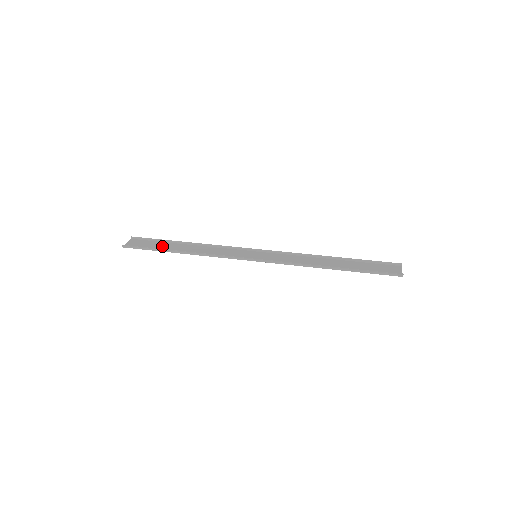
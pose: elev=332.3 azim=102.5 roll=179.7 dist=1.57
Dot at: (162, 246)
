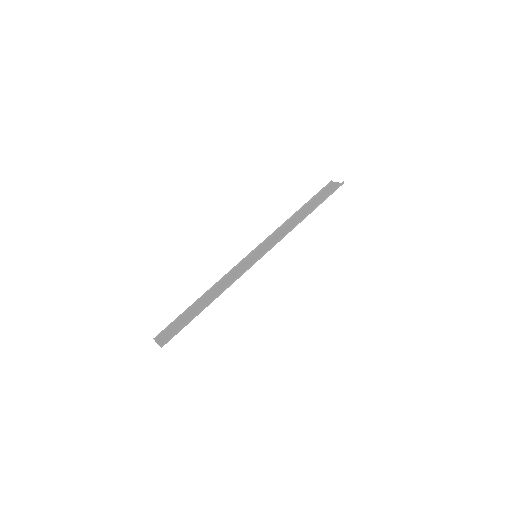
Dot at: (188, 317)
